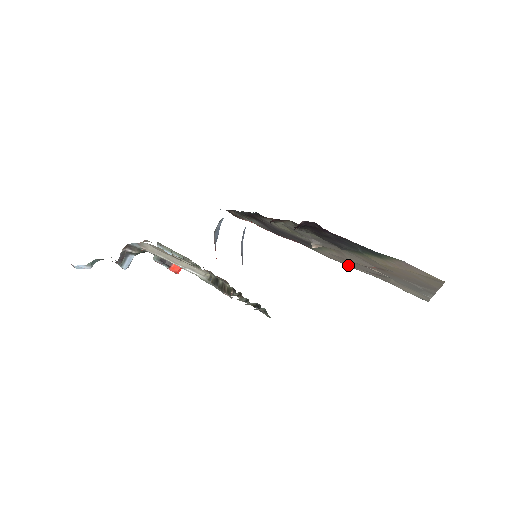
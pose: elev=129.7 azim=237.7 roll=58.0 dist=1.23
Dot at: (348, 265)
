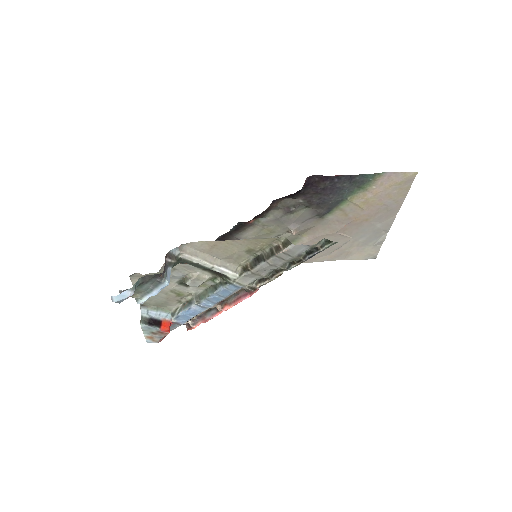
Dot at: (308, 260)
